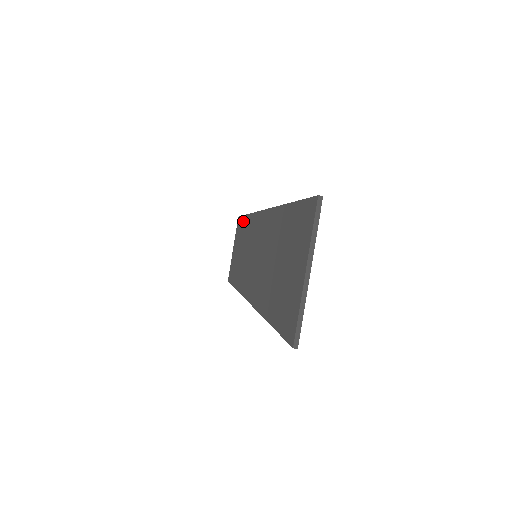
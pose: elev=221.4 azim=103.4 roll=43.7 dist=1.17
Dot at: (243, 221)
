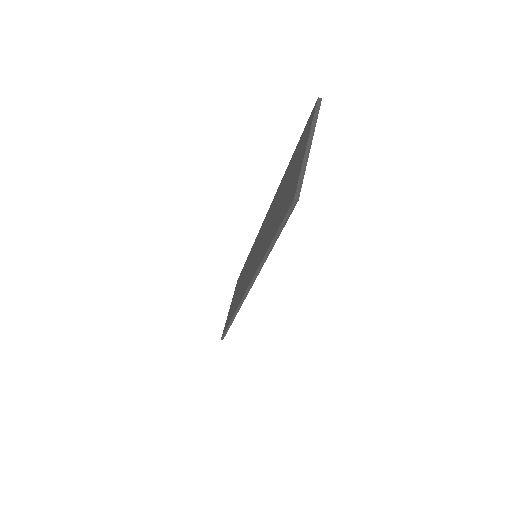
Dot at: (243, 268)
